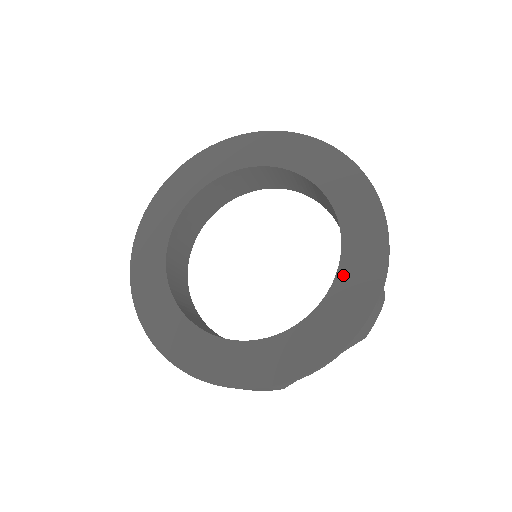
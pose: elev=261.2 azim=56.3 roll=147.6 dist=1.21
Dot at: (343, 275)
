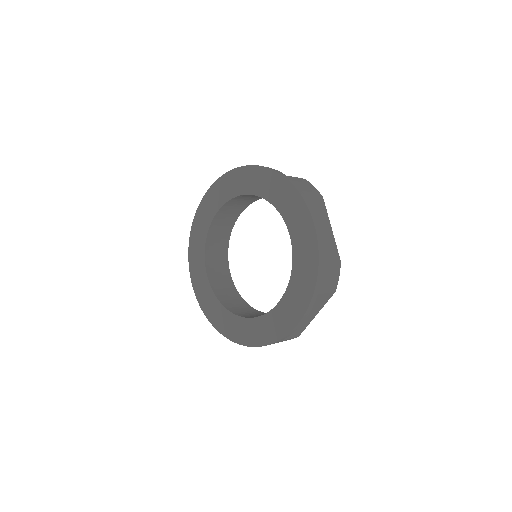
Dot at: (296, 261)
